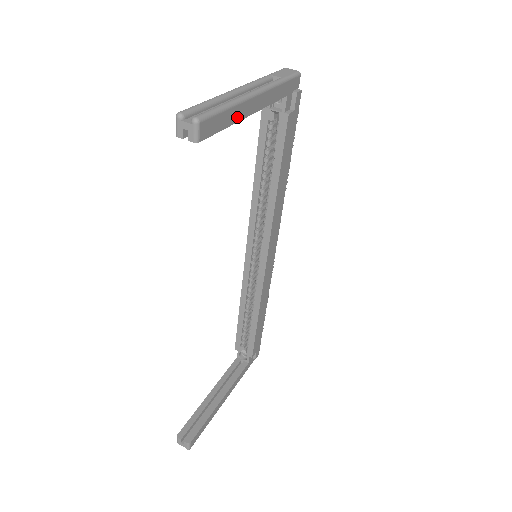
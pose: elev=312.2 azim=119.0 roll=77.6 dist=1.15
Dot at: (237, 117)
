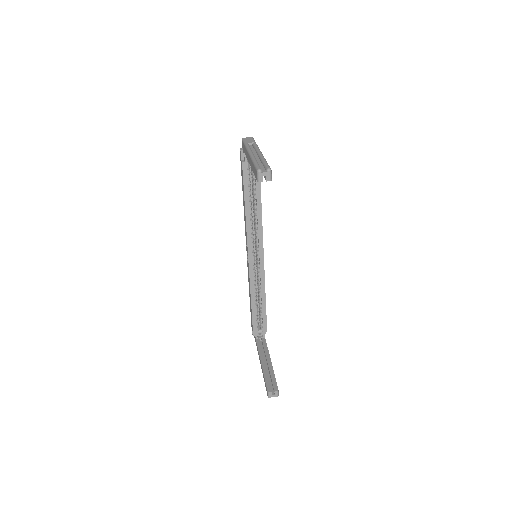
Dot at: occluded
